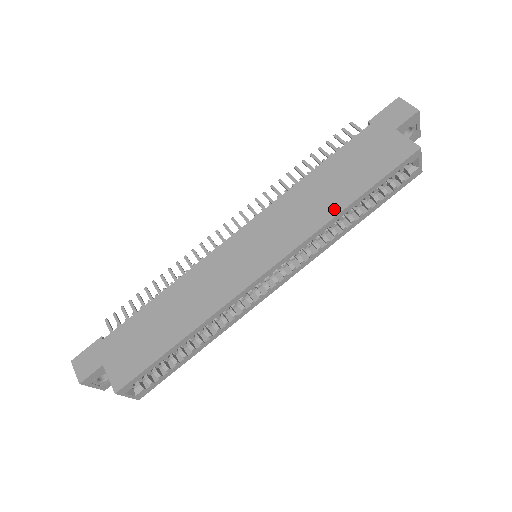
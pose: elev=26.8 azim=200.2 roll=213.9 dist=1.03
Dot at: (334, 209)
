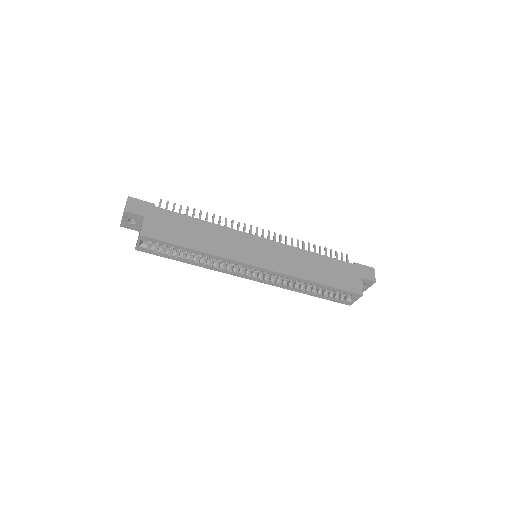
Dot at: (309, 277)
